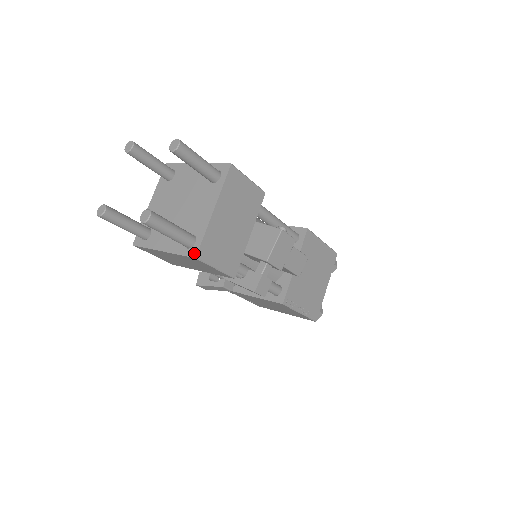
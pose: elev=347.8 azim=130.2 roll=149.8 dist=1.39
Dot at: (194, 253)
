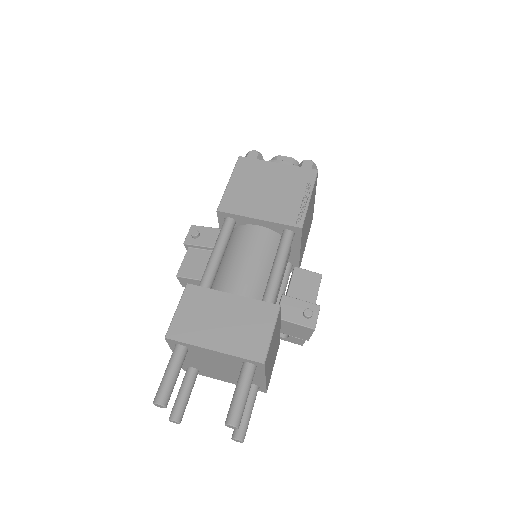
Dot at: (263, 391)
